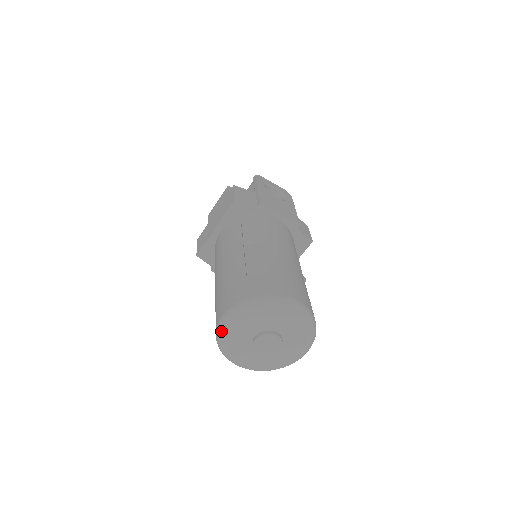
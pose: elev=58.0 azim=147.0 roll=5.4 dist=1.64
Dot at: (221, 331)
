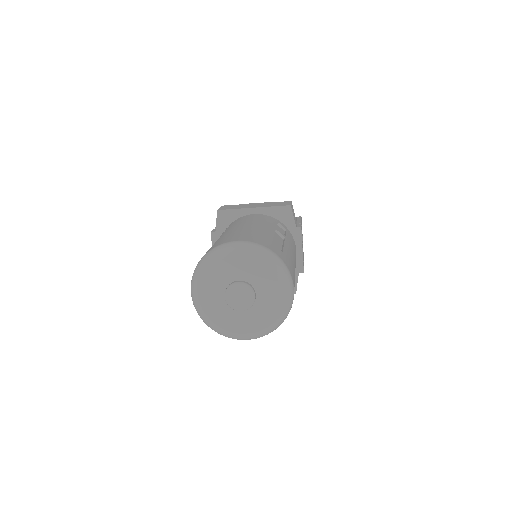
Dot at: (223, 249)
